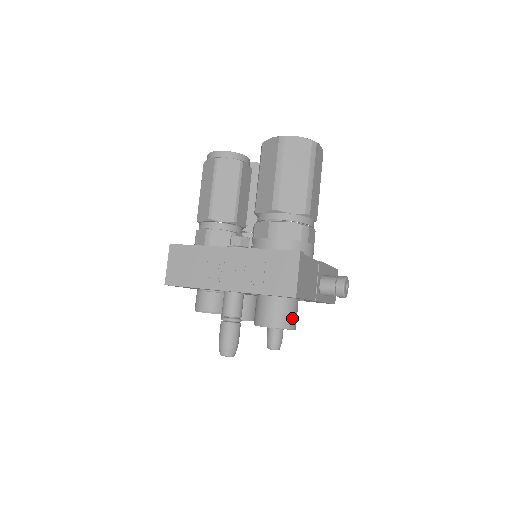
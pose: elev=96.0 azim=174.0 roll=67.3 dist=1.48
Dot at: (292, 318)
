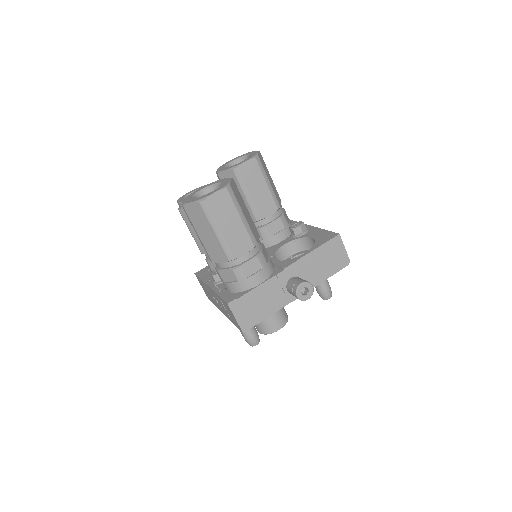
Dot at: (271, 325)
